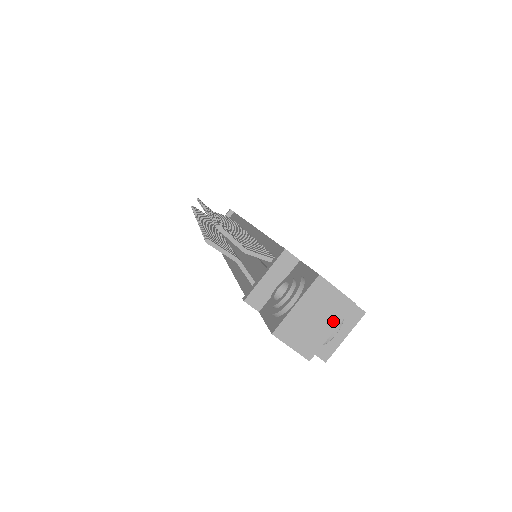
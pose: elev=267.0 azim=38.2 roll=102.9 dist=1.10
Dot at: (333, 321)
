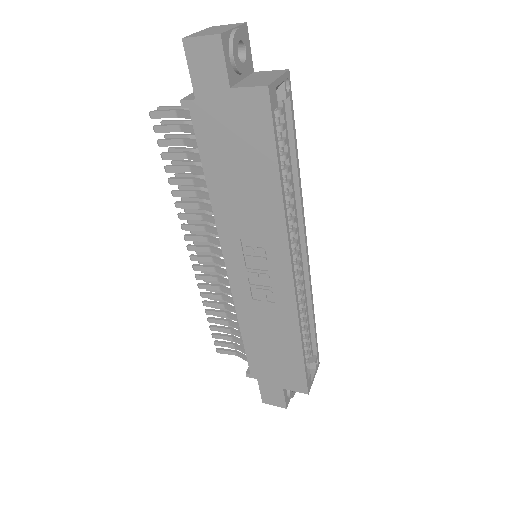
Dot at: (232, 27)
